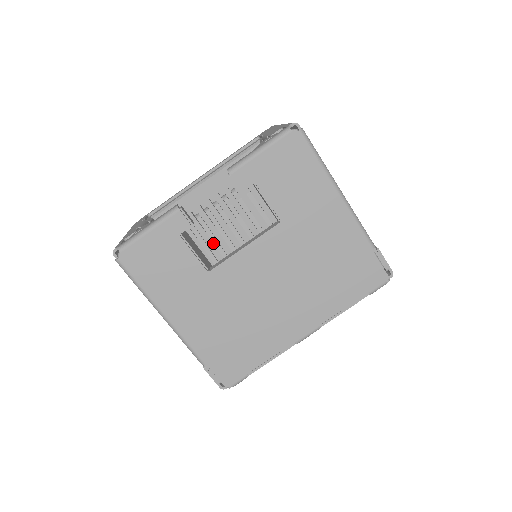
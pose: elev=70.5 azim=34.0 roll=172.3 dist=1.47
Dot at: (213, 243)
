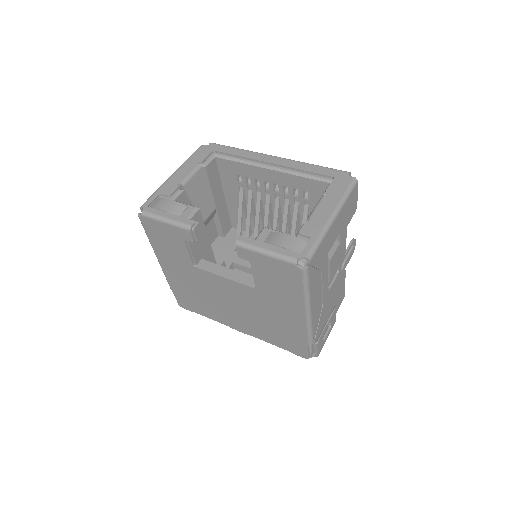
Dot at: occluded
